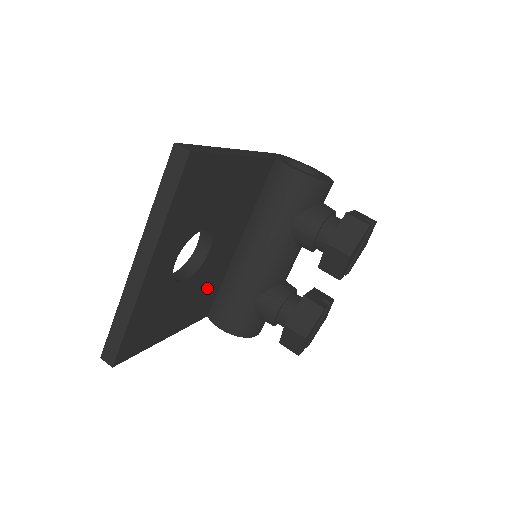
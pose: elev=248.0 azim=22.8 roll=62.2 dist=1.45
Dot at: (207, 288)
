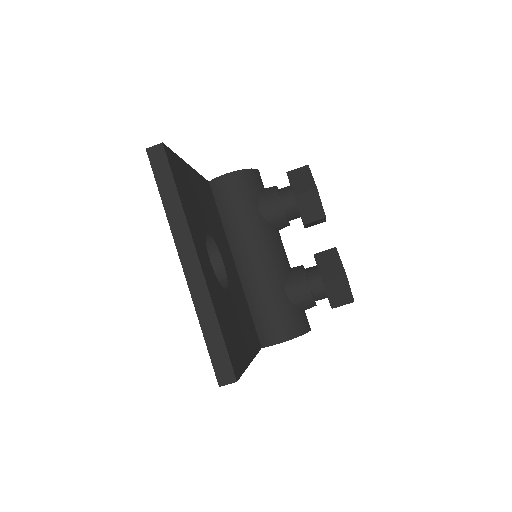
Dot at: (243, 309)
